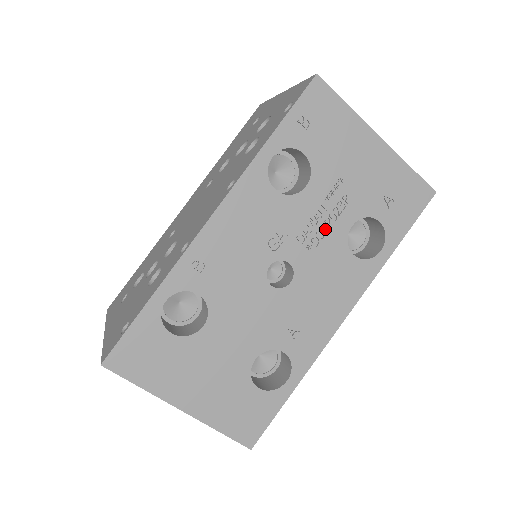
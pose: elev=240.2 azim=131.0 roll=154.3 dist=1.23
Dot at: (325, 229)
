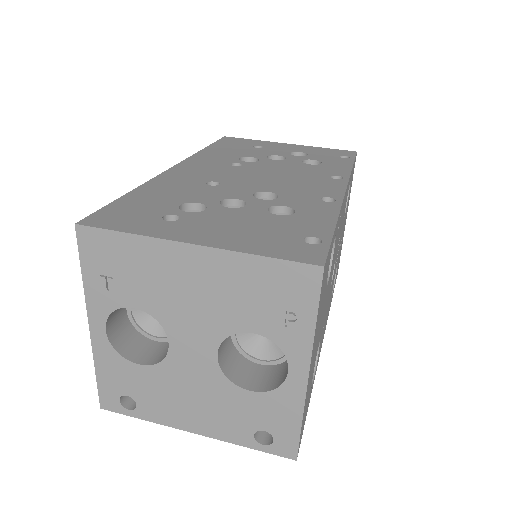
Dot at: occluded
